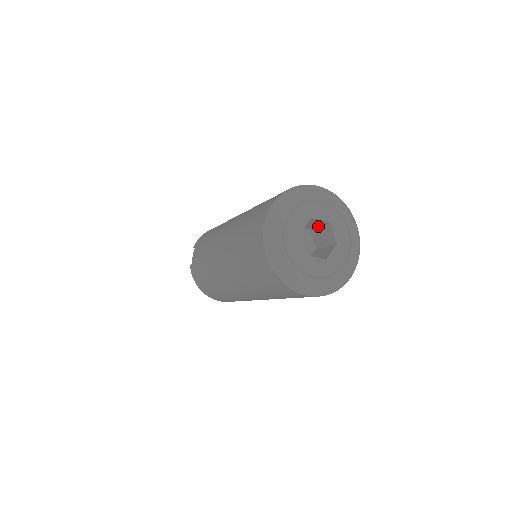
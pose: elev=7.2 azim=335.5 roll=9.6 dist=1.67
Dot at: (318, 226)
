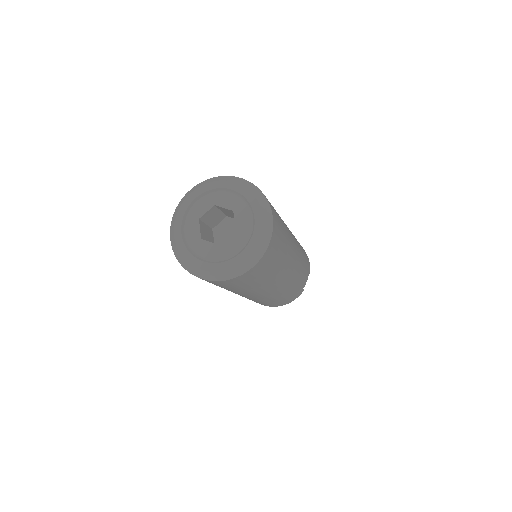
Dot at: occluded
